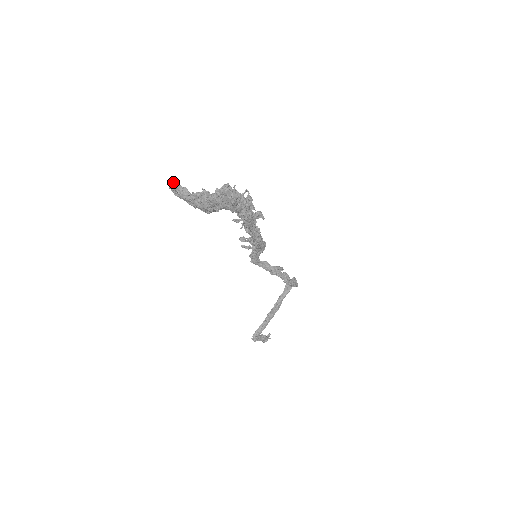
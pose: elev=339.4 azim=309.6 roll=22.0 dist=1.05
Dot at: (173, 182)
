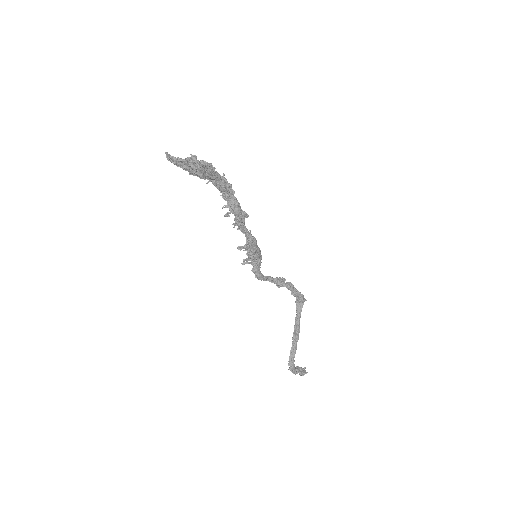
Dot at: (168, 155)
